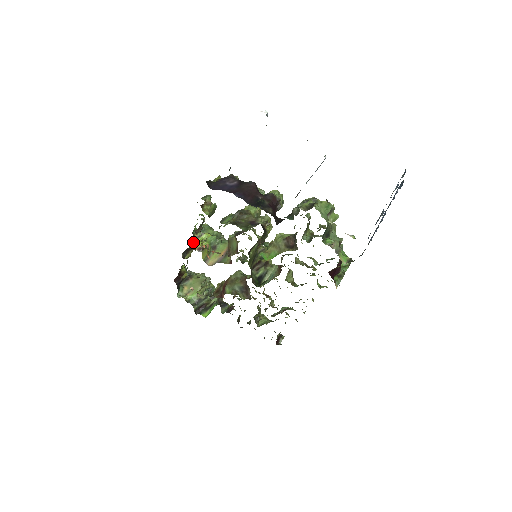
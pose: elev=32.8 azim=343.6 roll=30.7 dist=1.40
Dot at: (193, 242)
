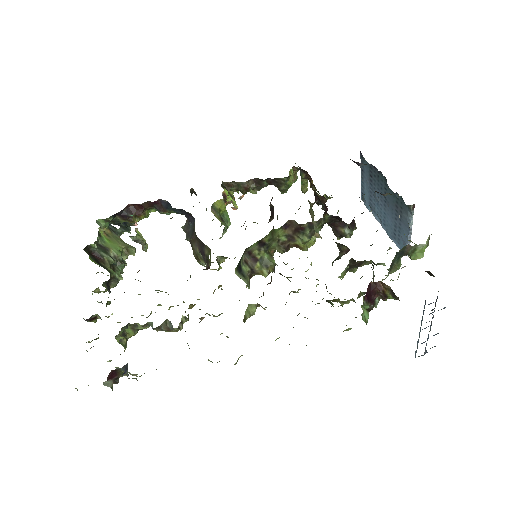
Dot at: (225, 189)
